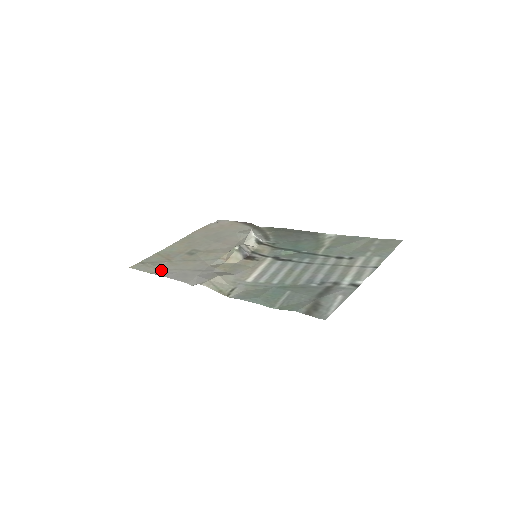
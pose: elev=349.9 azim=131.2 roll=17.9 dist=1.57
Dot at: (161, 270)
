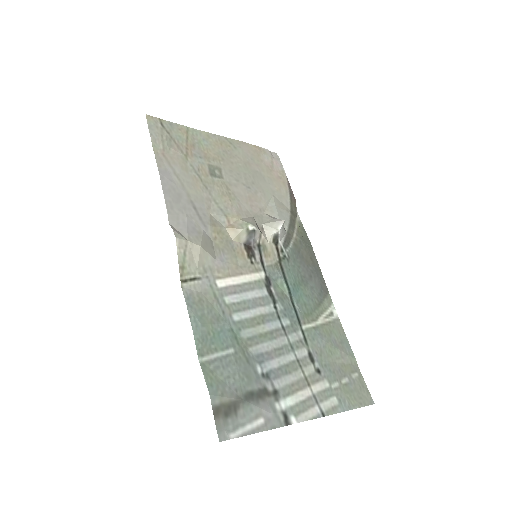
Dot at: (166, 160)
